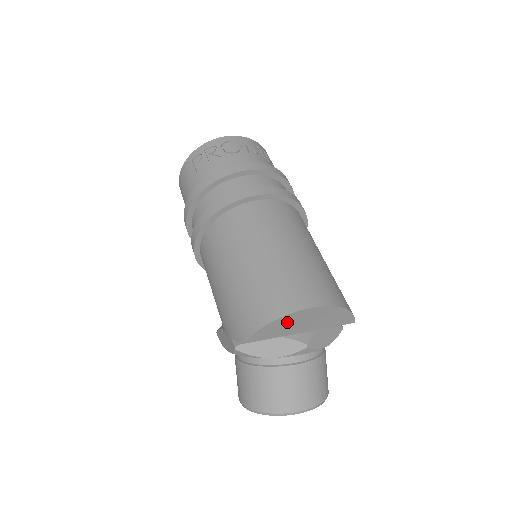
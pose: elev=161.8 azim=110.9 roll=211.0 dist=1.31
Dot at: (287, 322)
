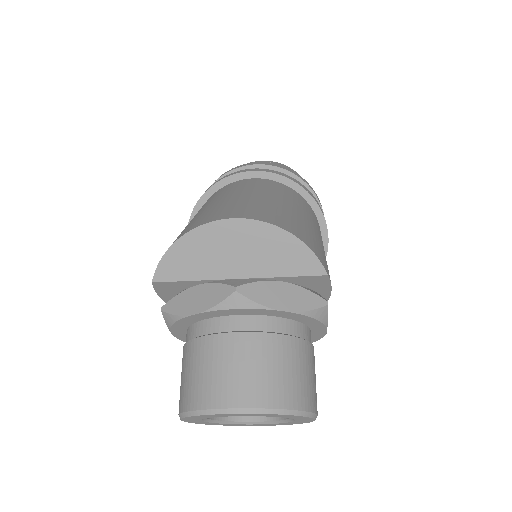
Dot at: (202, 246)
